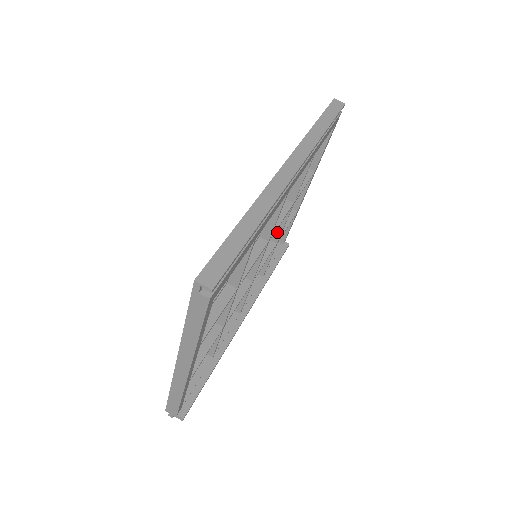
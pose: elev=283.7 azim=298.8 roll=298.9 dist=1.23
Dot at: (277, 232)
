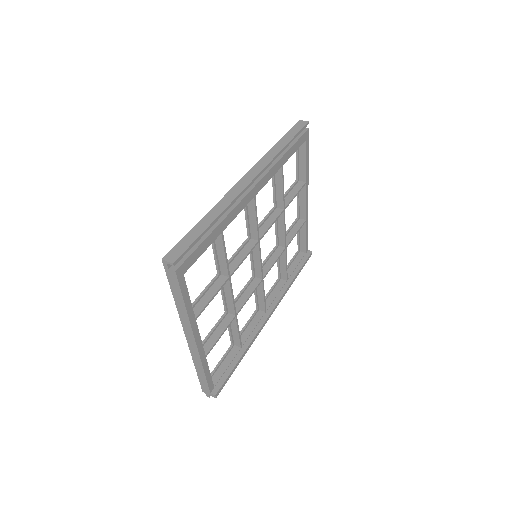
Dot at: (282, 238)
